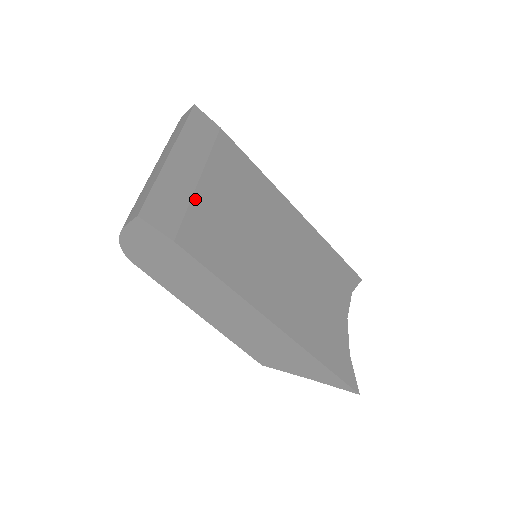
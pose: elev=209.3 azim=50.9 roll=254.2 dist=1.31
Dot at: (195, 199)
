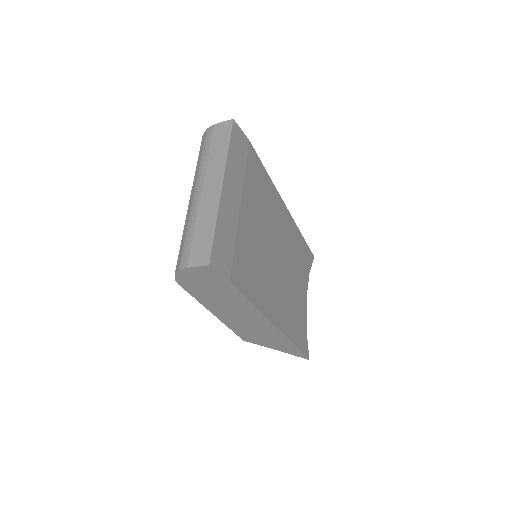
Dot at: (238, 231)
